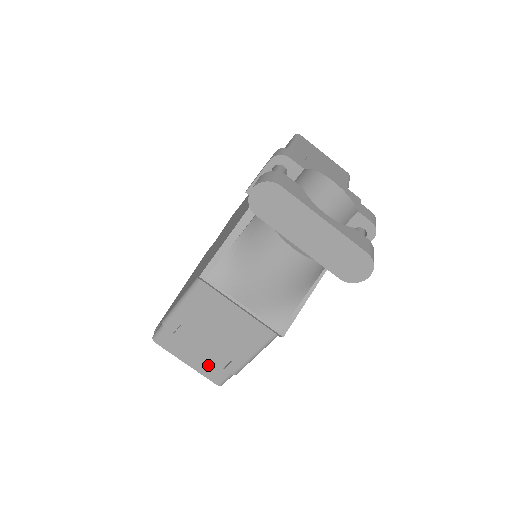
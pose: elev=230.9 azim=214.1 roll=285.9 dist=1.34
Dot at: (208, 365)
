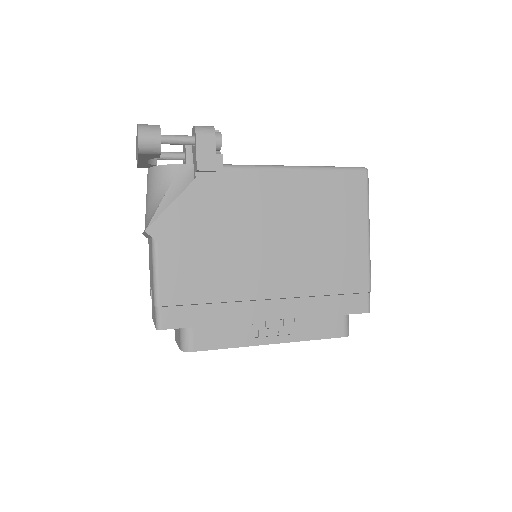
Dot at: (154, 312)
